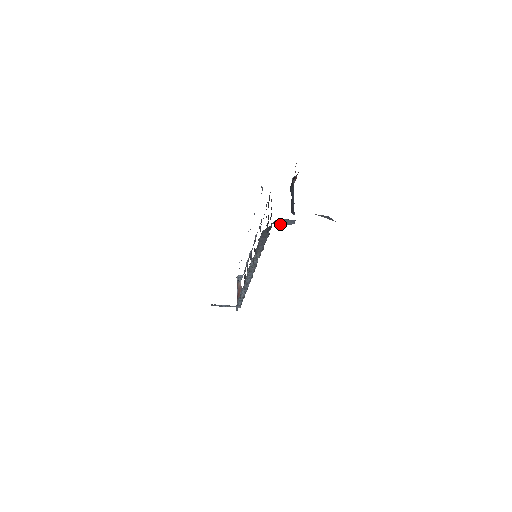
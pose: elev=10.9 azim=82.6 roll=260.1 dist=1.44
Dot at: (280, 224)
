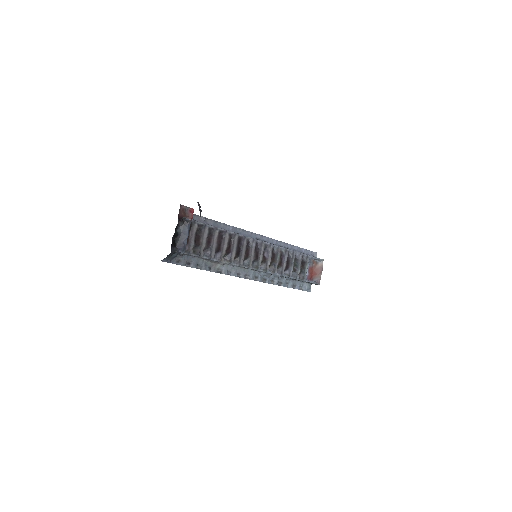
Dot at: occluded
